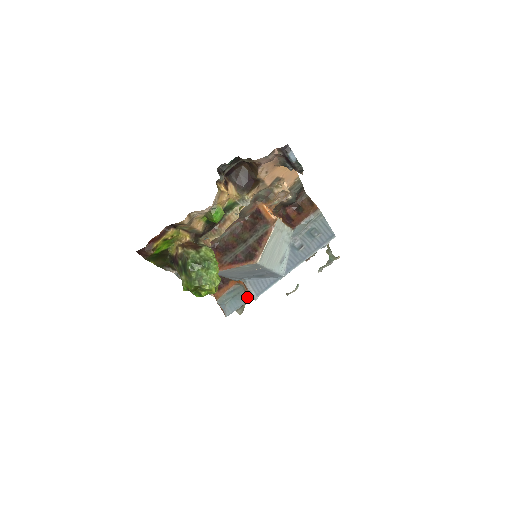
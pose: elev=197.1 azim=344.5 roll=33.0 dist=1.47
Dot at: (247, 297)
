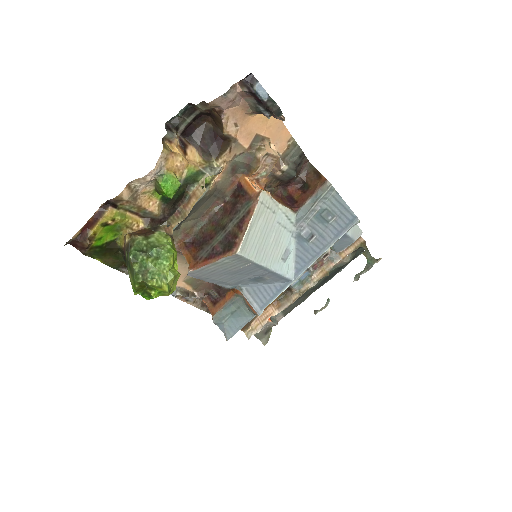
Dot at: (251, 312)
